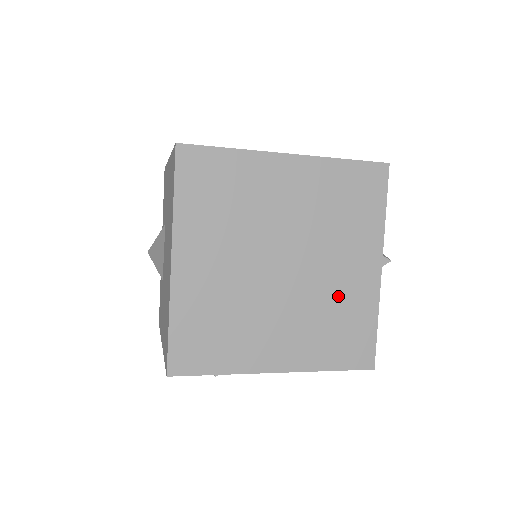
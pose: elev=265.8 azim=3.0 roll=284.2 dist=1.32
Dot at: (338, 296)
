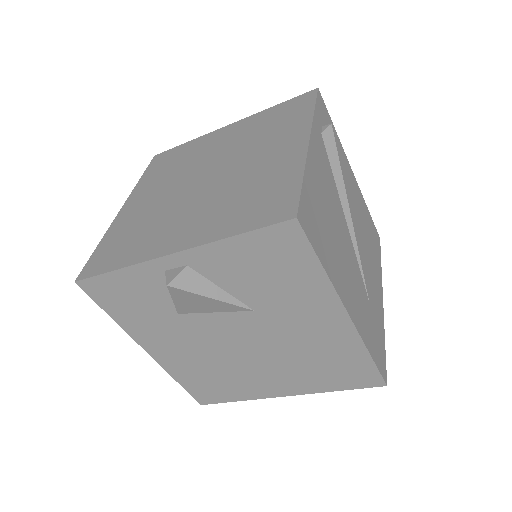
Dot at: occluded
